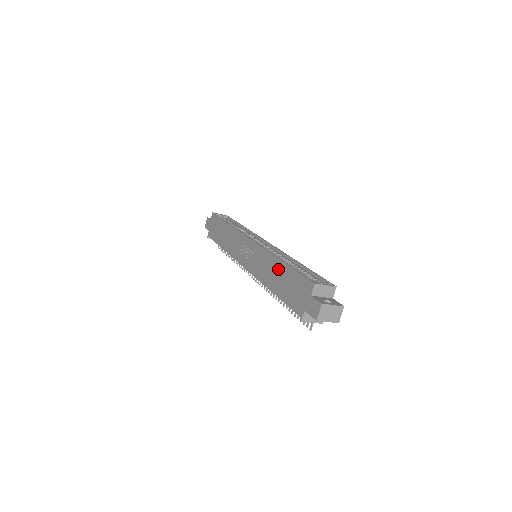
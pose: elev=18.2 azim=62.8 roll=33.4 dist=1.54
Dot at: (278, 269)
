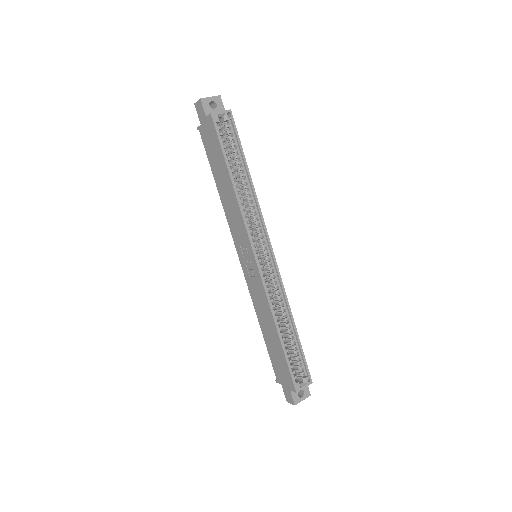
Dot at: (273, 333)
